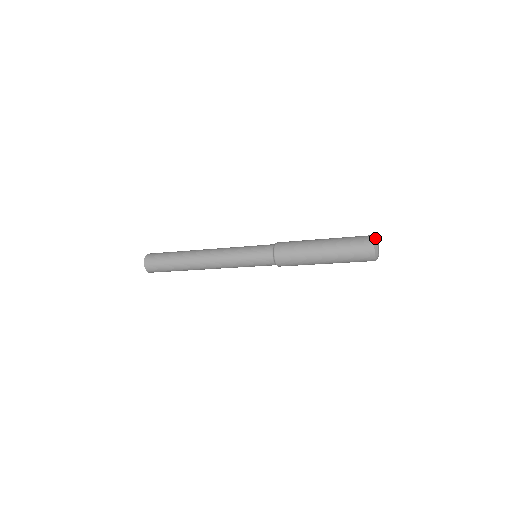
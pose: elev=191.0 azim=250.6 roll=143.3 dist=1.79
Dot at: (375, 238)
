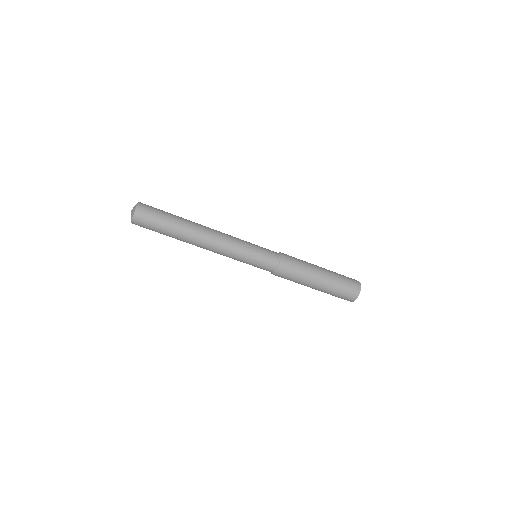
Dot at: occluded
